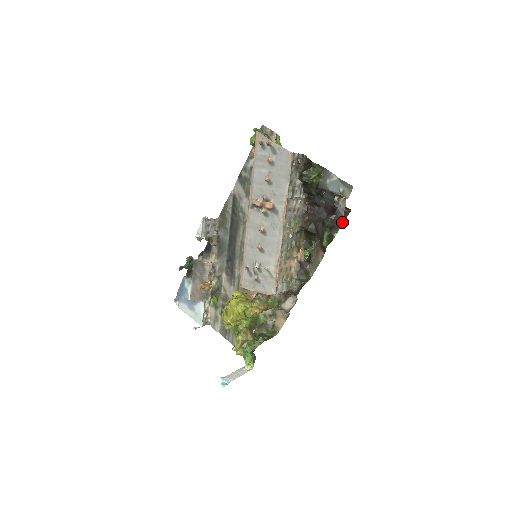
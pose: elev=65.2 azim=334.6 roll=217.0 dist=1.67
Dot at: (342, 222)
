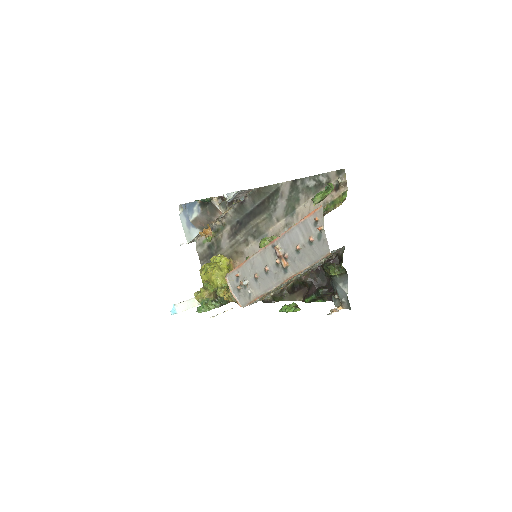
Dot at: (331, 300)
